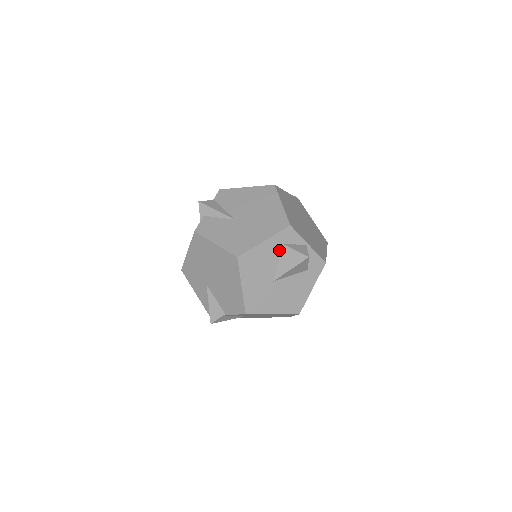
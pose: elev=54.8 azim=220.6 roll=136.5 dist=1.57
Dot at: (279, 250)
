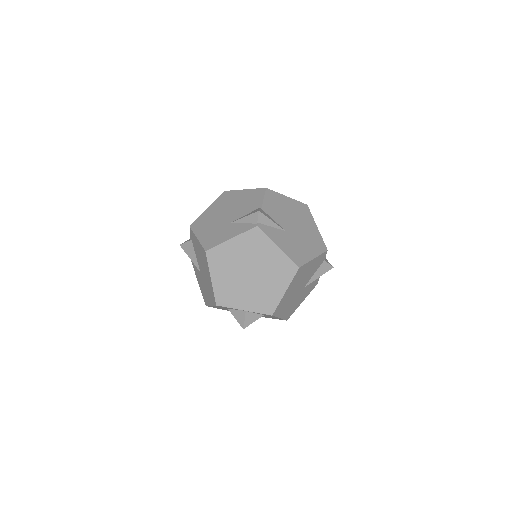
Dot at: occluded
